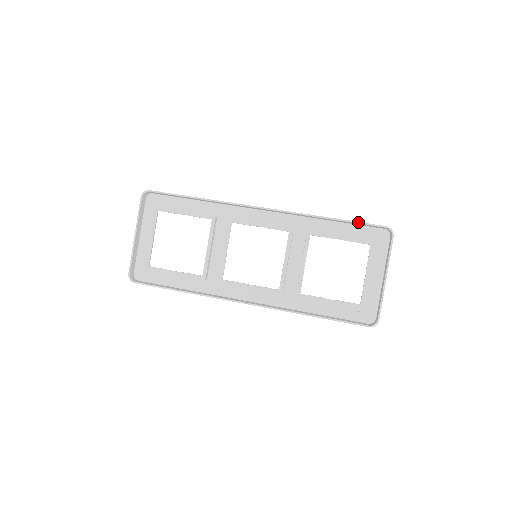
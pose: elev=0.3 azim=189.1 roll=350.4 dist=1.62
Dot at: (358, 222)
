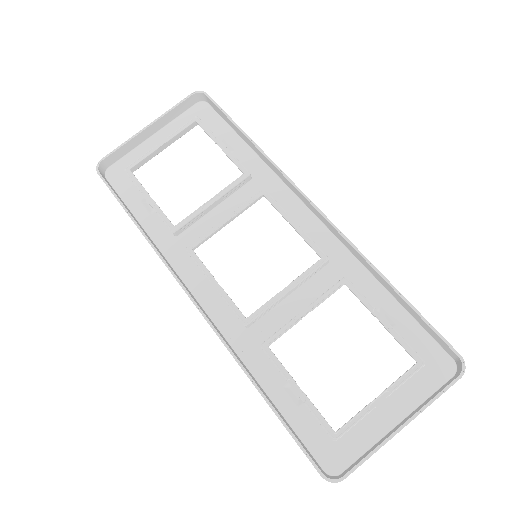
Dot at: occluded
